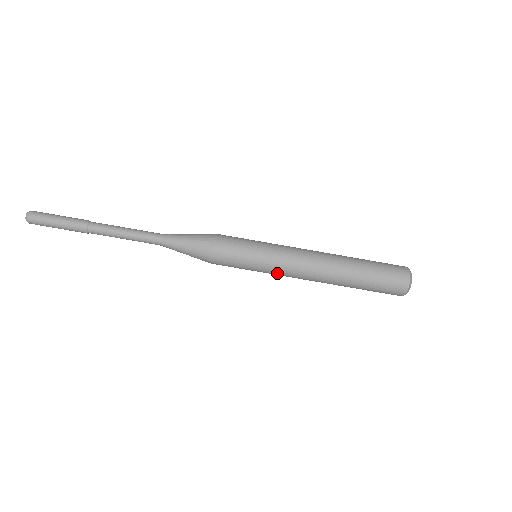
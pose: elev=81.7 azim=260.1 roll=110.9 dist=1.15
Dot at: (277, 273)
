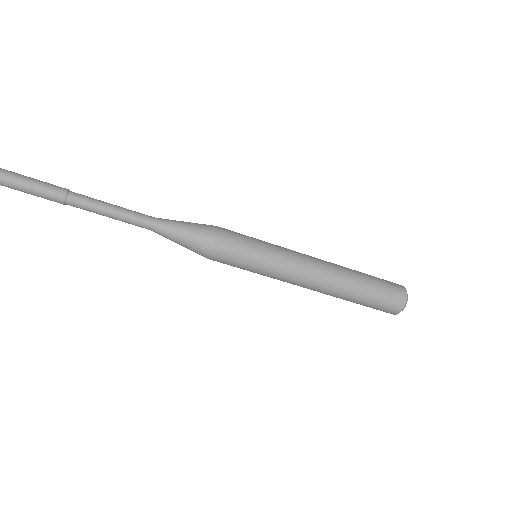
Dot at: (276, 278)
